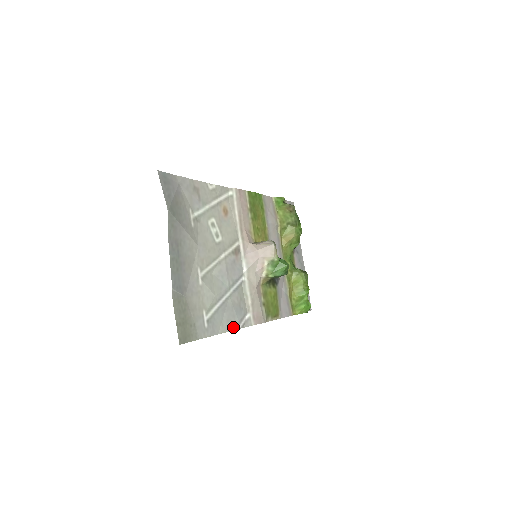
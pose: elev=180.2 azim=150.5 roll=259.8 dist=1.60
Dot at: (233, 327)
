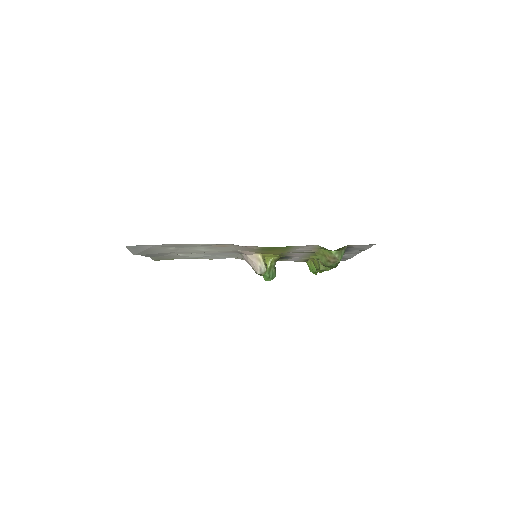
Dot at: occluded
